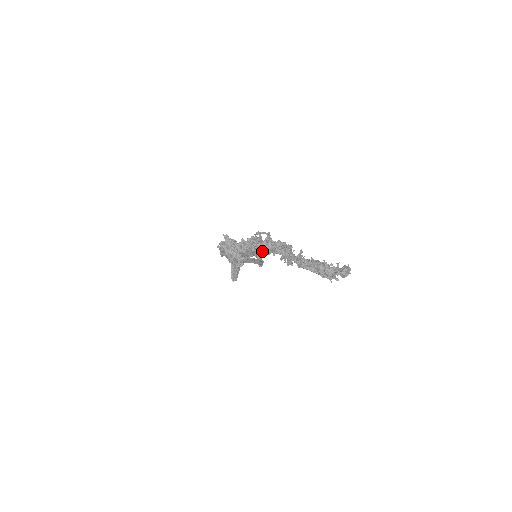
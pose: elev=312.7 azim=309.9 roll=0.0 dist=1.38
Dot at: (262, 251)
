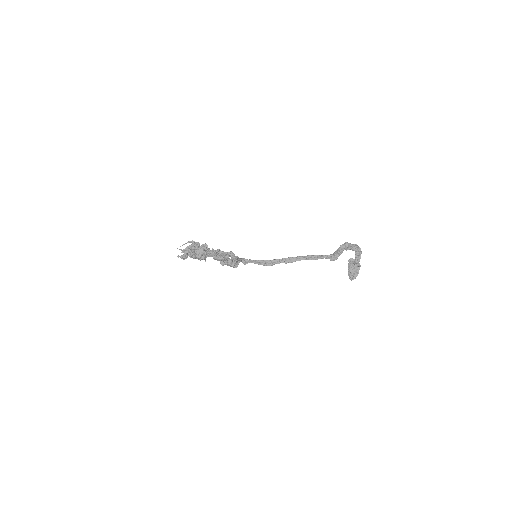
Dot at: occluded
